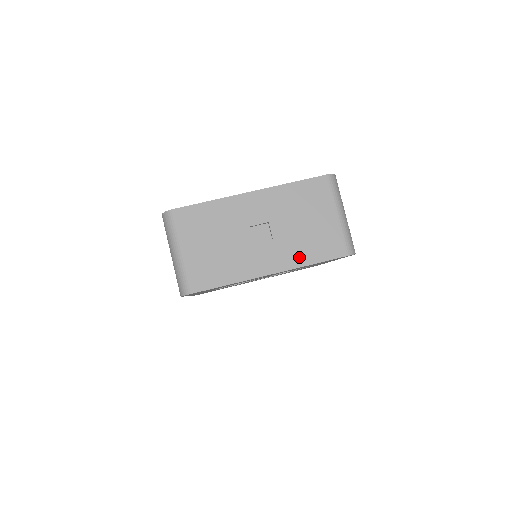
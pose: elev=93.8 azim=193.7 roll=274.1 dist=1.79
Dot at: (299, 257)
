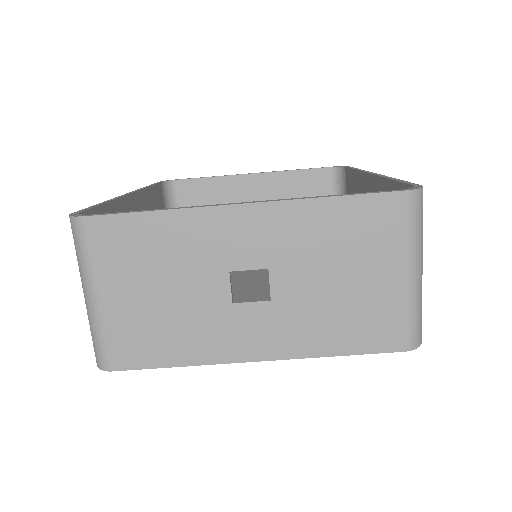
Dot at: (314, 340)
